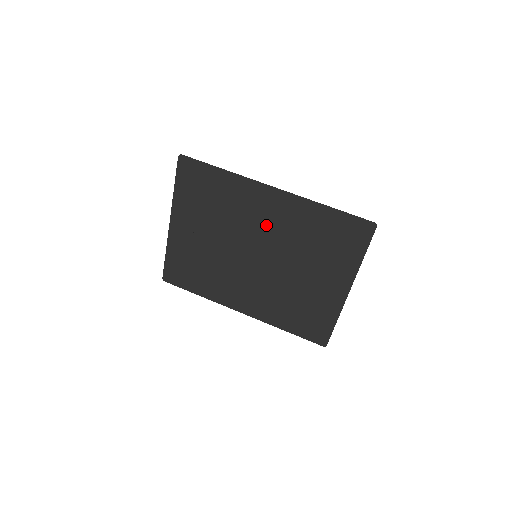
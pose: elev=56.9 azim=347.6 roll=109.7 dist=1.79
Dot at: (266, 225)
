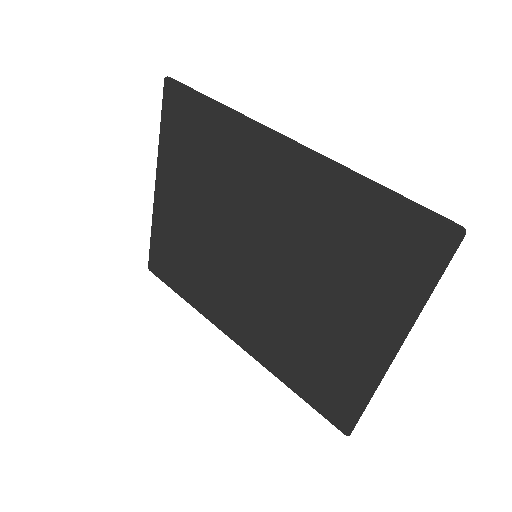
Dot at: (272, 205)
